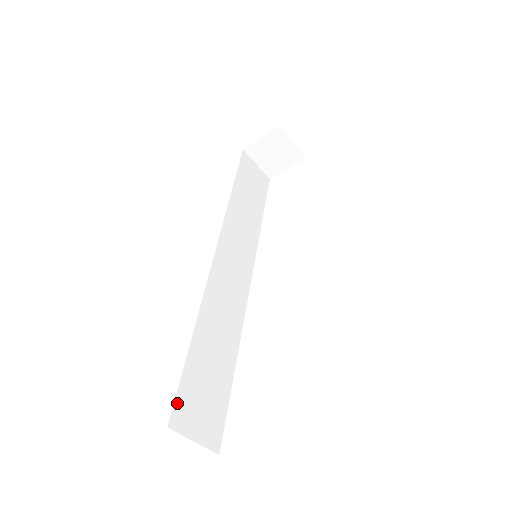
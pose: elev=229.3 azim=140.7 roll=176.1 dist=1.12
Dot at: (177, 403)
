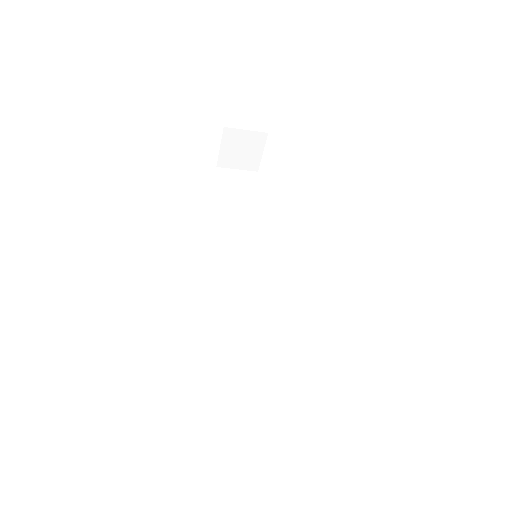
Dot at: (238, 427)
